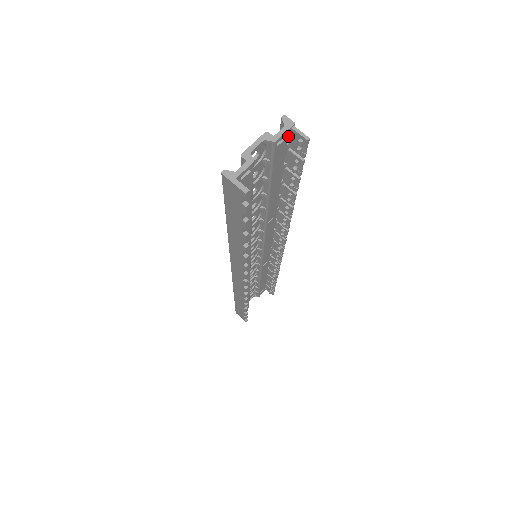
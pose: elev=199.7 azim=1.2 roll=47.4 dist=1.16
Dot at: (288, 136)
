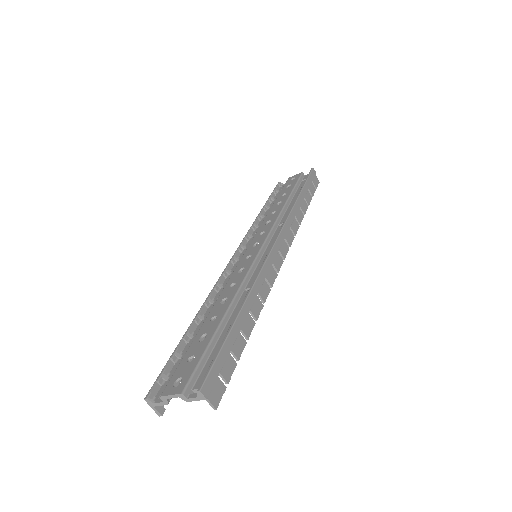
Dot at: (208, 385)
